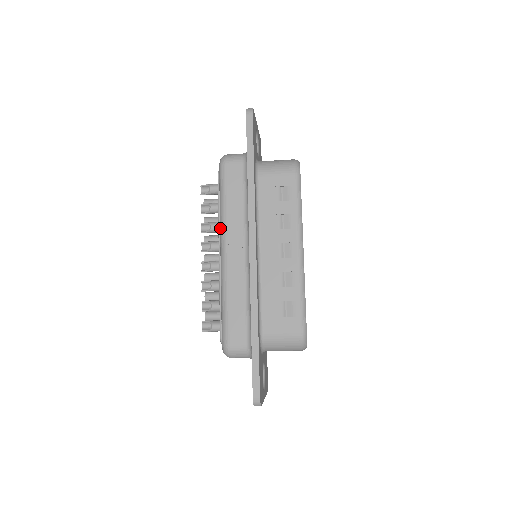
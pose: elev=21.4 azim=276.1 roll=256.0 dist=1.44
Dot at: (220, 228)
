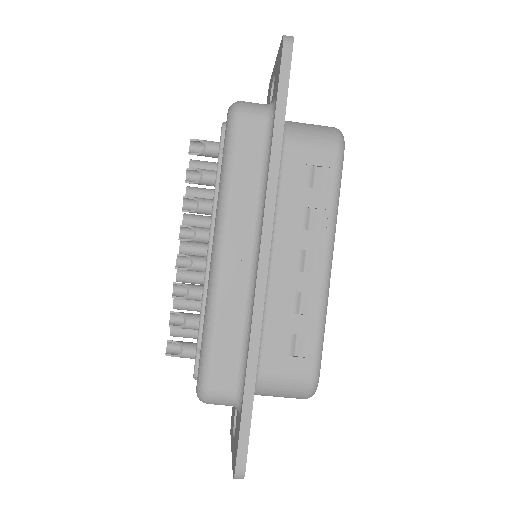
Dot at: (217, 213)
